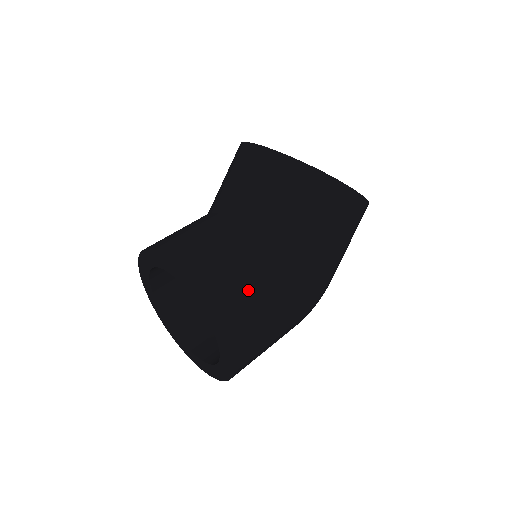
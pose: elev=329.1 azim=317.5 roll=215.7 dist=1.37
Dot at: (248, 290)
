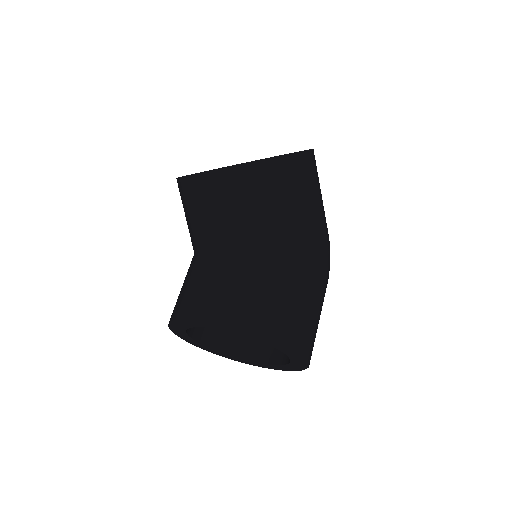
Dot at: (273, 296)
